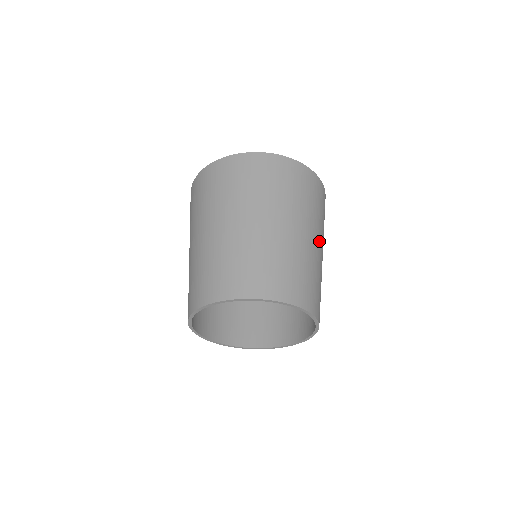
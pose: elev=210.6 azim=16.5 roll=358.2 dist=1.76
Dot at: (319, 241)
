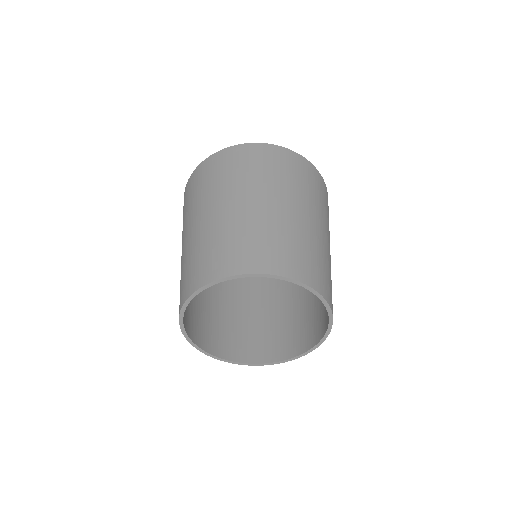
Dot at: occluded
